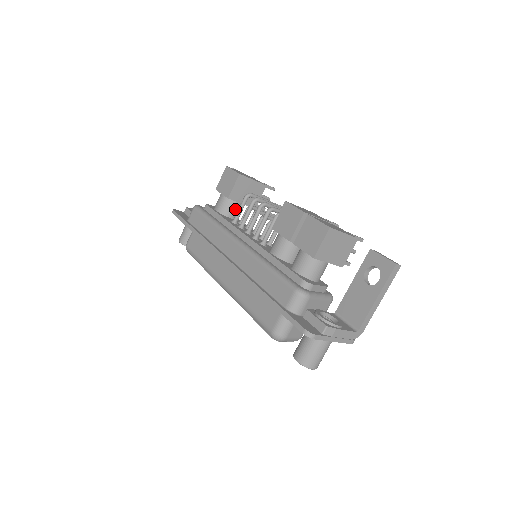
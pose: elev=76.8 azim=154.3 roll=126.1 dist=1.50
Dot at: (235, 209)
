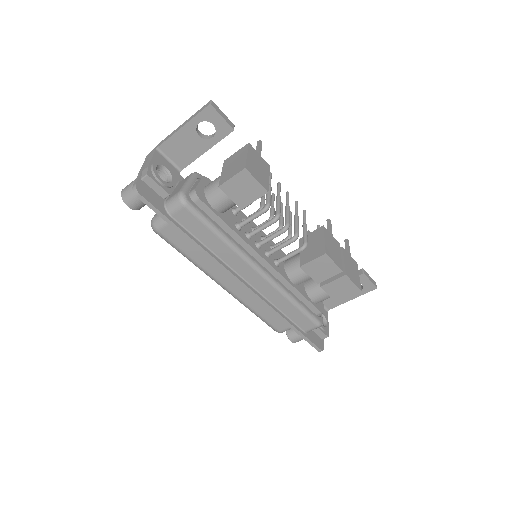
Dot at: occluded
